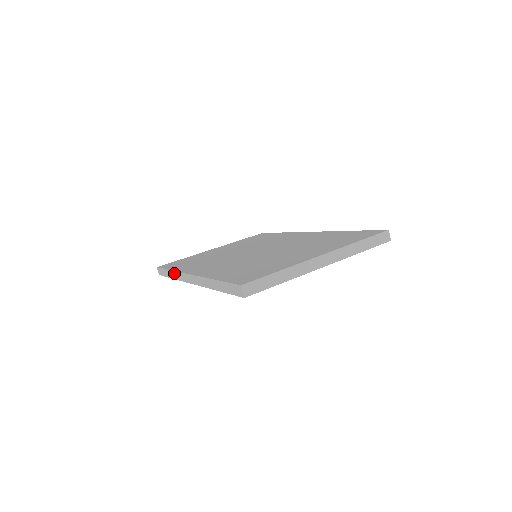
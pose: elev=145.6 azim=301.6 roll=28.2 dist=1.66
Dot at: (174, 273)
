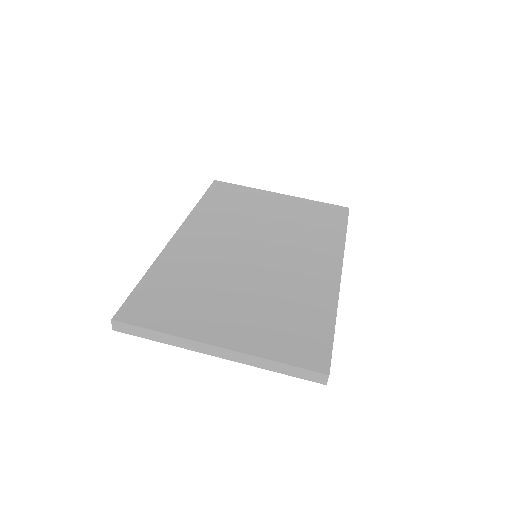
Dot at: (193, 210)
